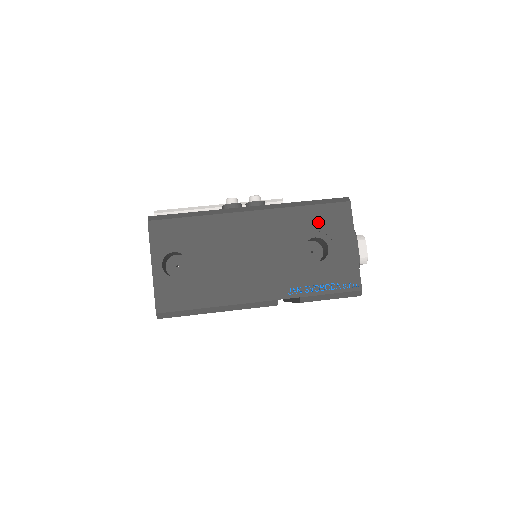
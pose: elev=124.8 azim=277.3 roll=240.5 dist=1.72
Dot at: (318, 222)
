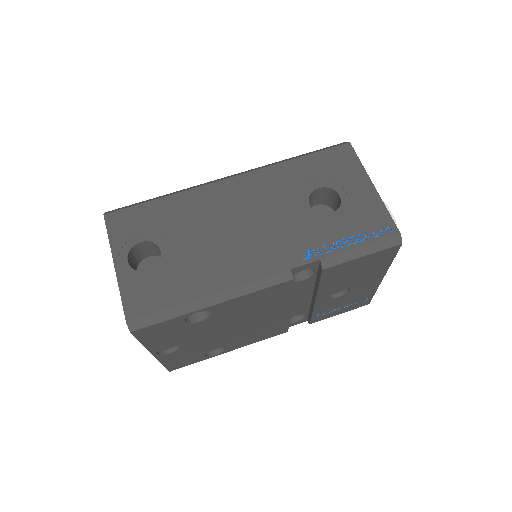
Dot at: (317, 171)
